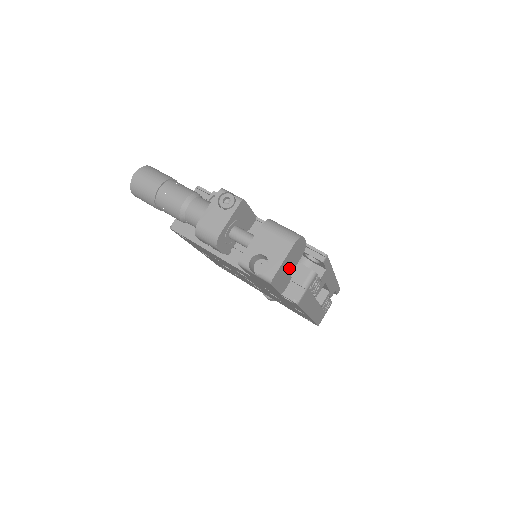
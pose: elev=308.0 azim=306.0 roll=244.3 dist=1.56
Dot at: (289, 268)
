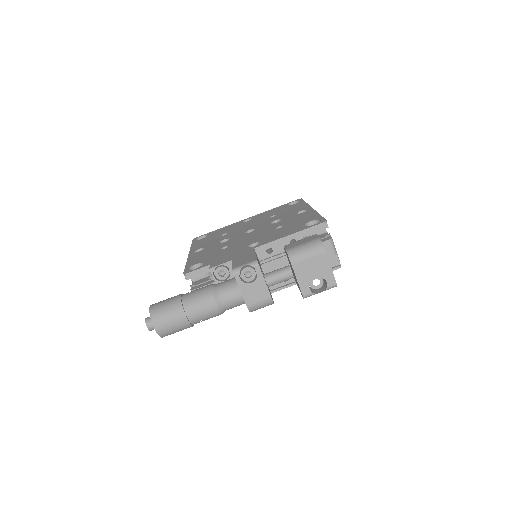
Dot at: occluded
